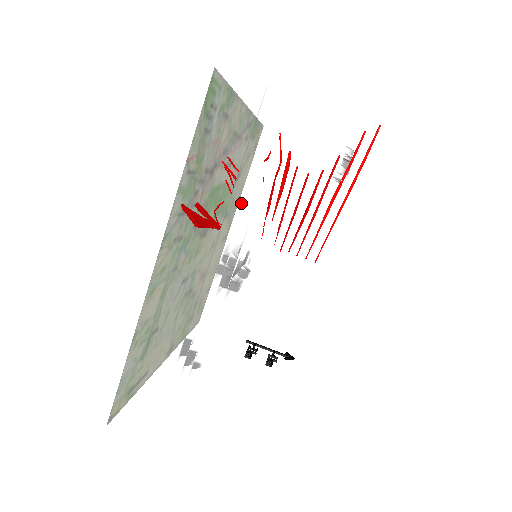
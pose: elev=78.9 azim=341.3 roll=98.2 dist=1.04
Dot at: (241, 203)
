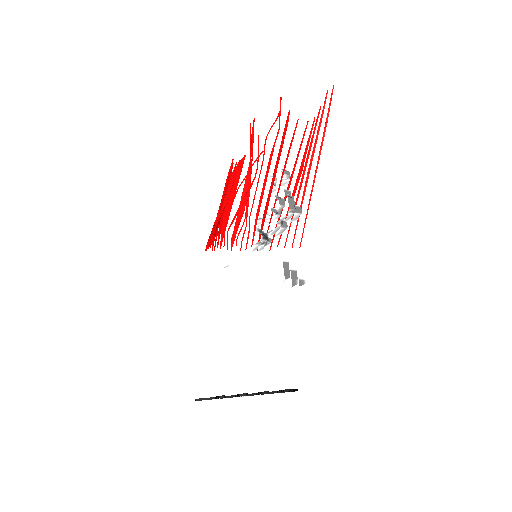
Dot at: occluded
